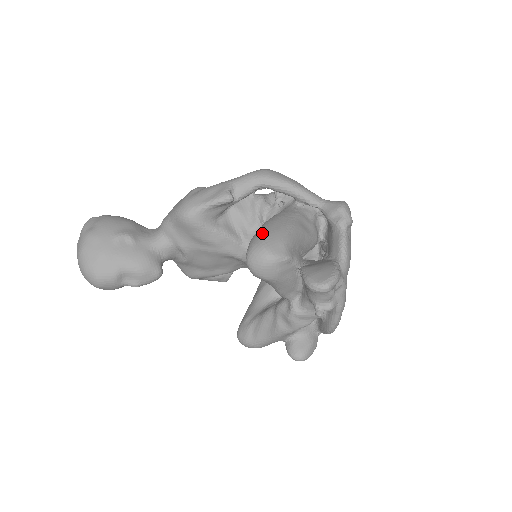
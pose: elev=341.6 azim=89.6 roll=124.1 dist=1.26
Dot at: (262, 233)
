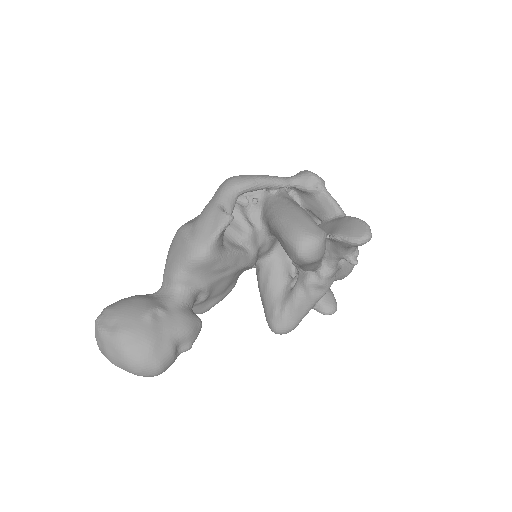
Dot at: (293, 227)
